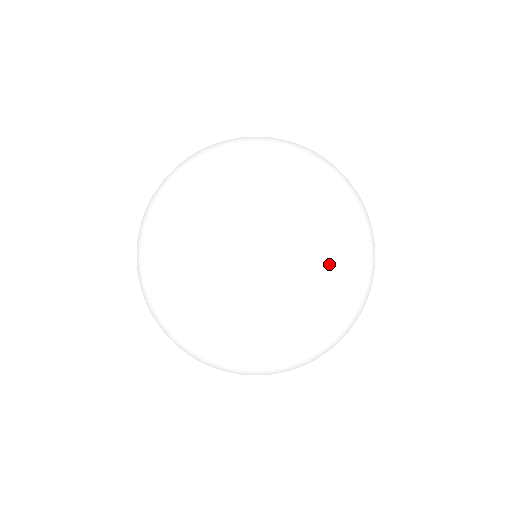
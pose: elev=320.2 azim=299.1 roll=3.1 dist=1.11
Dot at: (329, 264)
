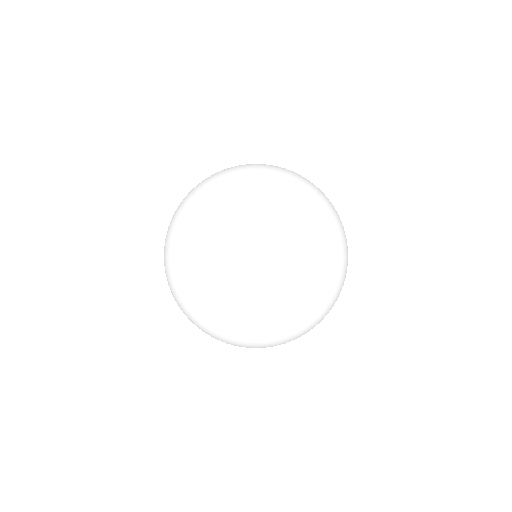
Dot at: (312, 307)
